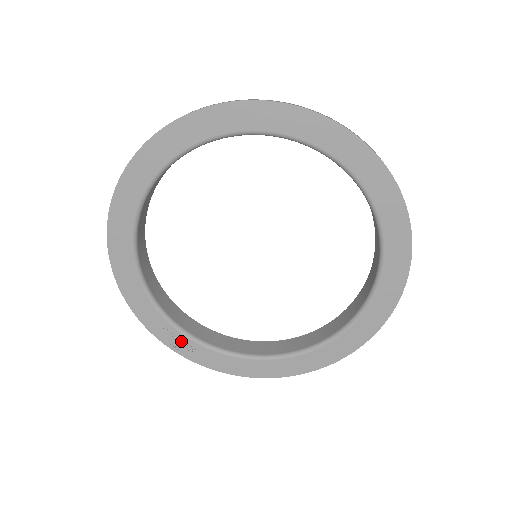
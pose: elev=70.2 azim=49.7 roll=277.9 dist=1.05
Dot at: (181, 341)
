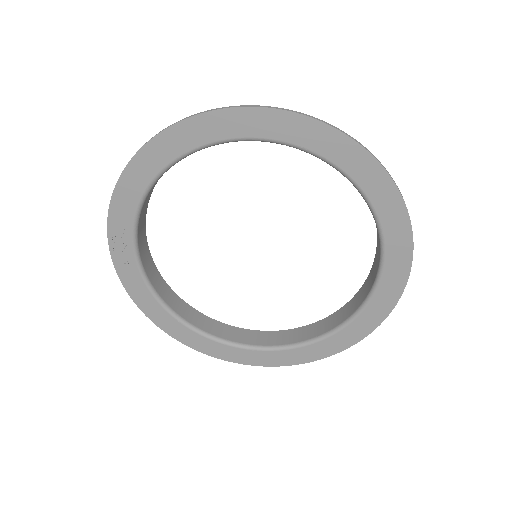
Dot at: (125, 247)
